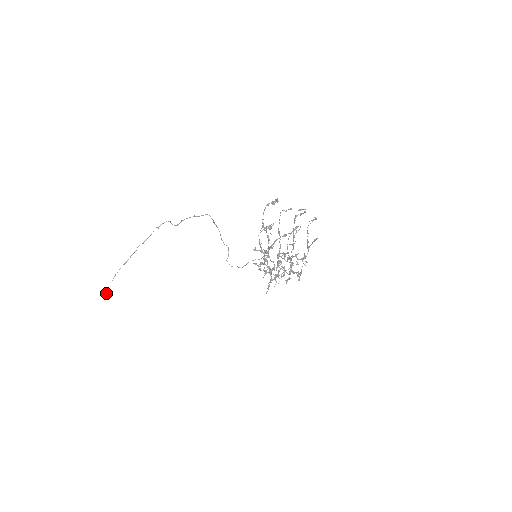
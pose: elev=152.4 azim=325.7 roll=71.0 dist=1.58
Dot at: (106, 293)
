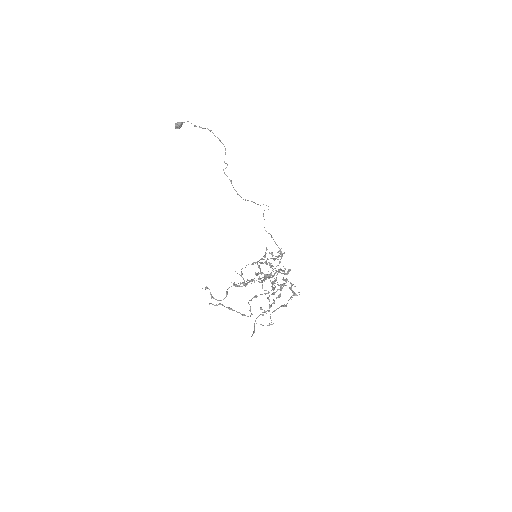
Dot at: (177, 127)
